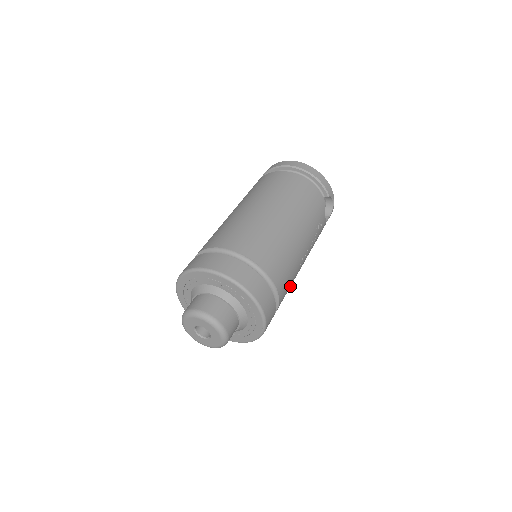
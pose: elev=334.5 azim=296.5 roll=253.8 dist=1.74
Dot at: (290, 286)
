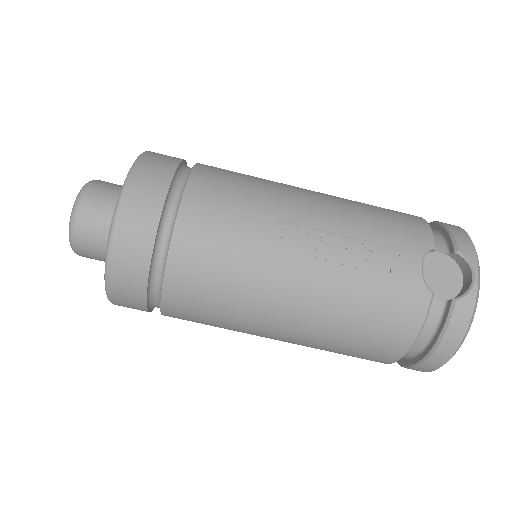
Dot at: (235, 258)
